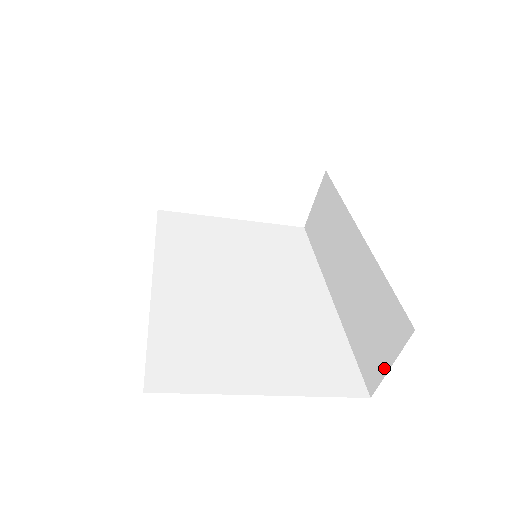
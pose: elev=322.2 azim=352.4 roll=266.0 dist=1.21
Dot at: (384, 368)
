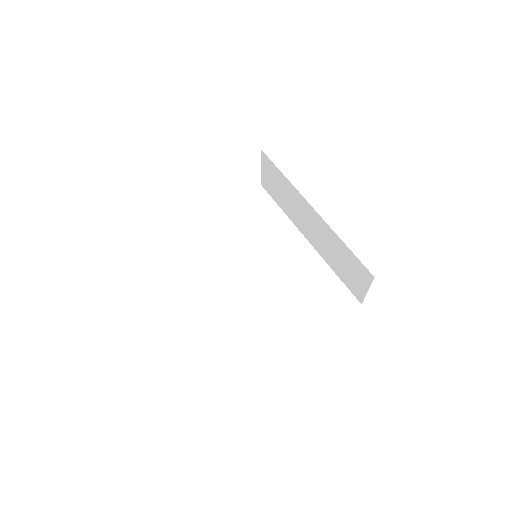
Dot at: (364, 292)
